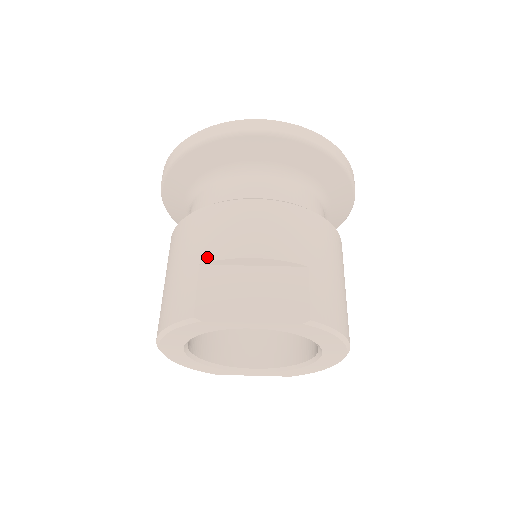
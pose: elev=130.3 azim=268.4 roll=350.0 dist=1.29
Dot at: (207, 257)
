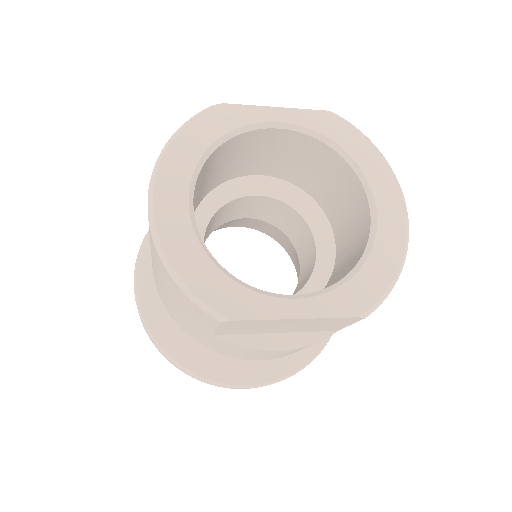
Dot at: occluded
